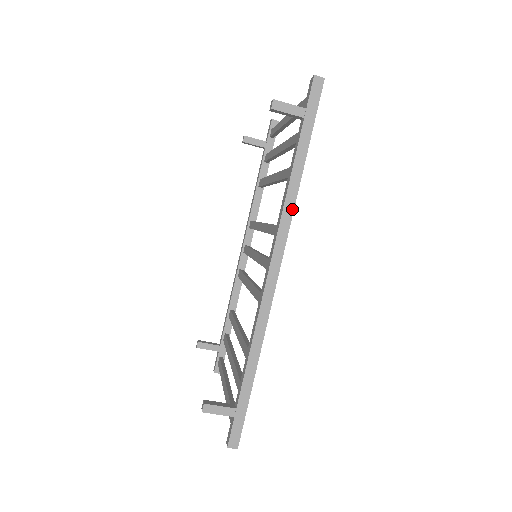
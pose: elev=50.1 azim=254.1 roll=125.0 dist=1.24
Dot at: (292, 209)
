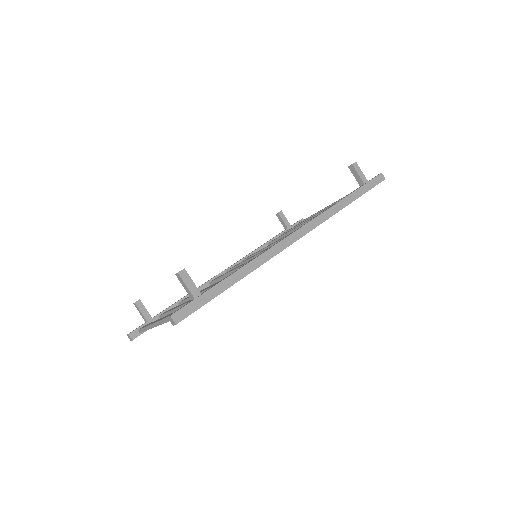
Dot at: (329, 217)
